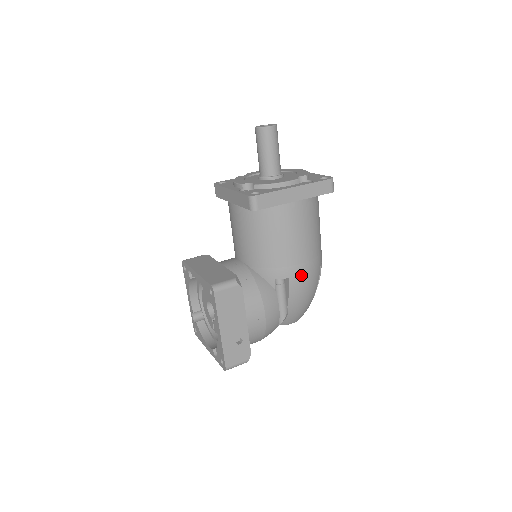
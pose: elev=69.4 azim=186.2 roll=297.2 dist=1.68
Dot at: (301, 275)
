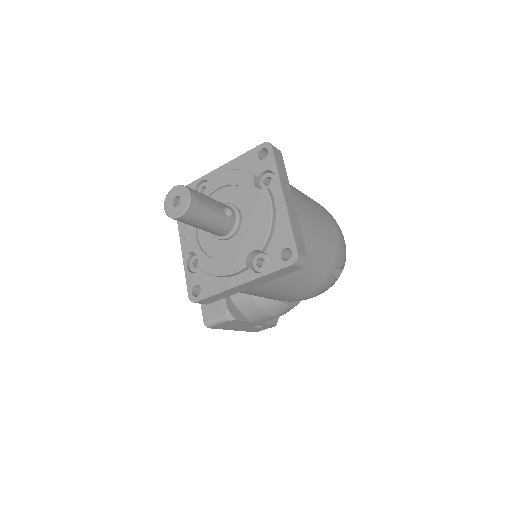
Dot at: (300, 299)
